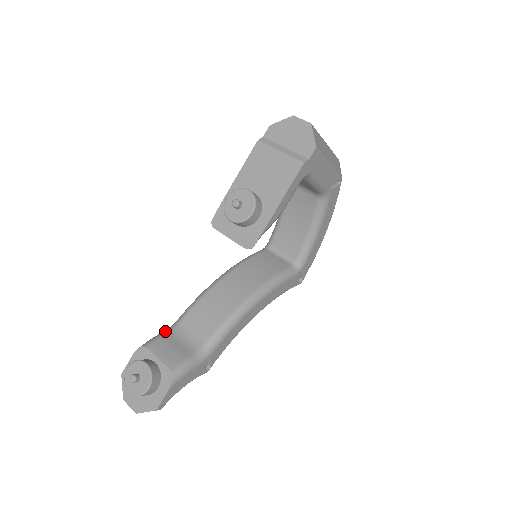
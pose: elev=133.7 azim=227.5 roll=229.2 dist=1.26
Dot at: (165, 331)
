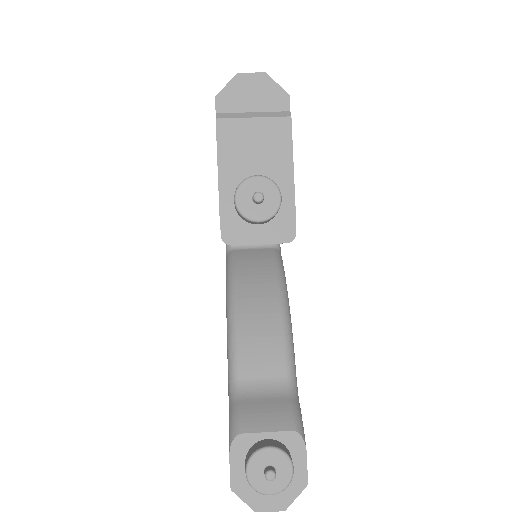
Dot at: (234, 402)
